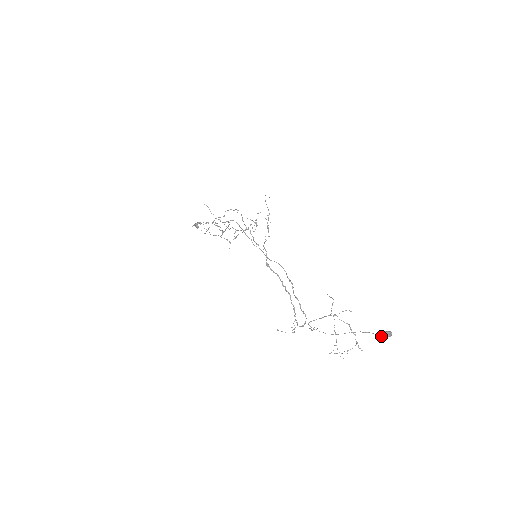
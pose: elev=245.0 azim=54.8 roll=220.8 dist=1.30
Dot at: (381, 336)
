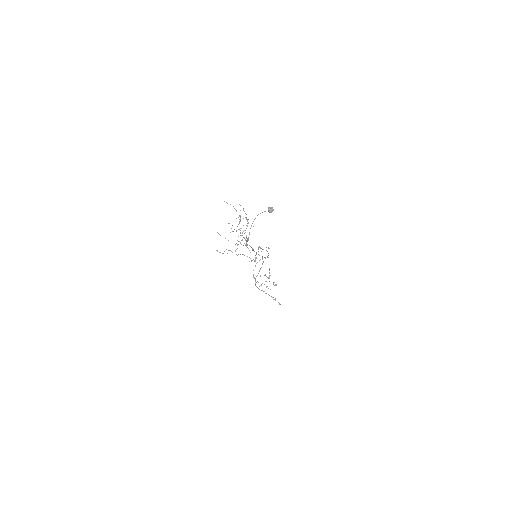
Dot at: occluded
